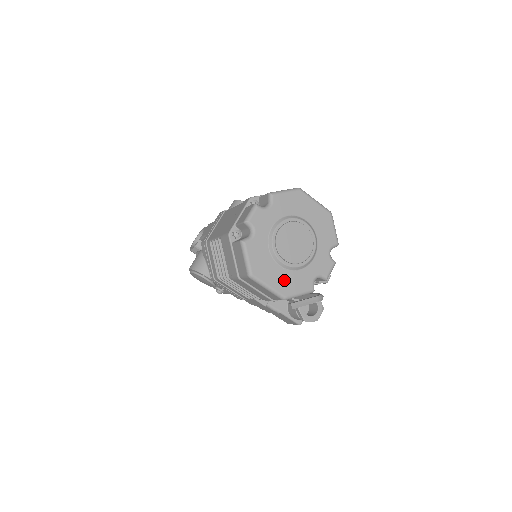
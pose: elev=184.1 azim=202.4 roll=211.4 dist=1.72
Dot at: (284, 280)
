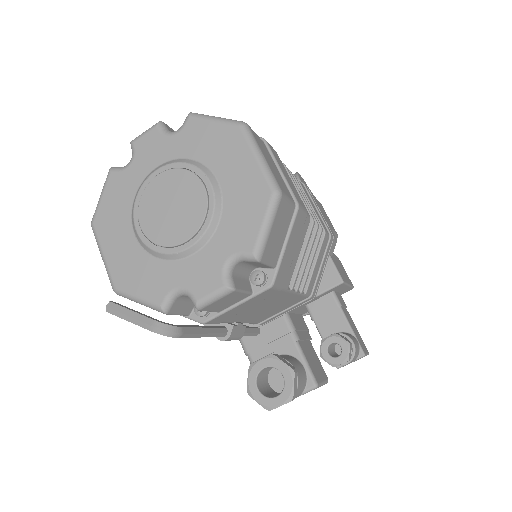
Dot at: (128, 260)
